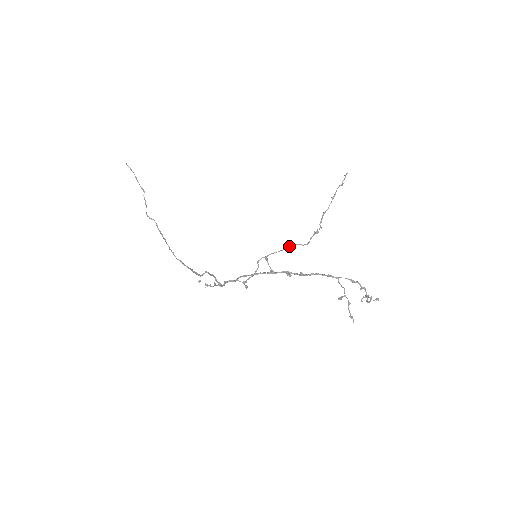
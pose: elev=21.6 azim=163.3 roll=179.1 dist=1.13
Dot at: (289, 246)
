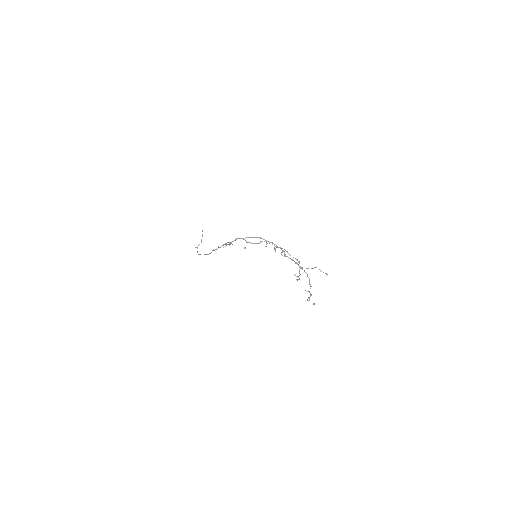
Dot at: occluded
